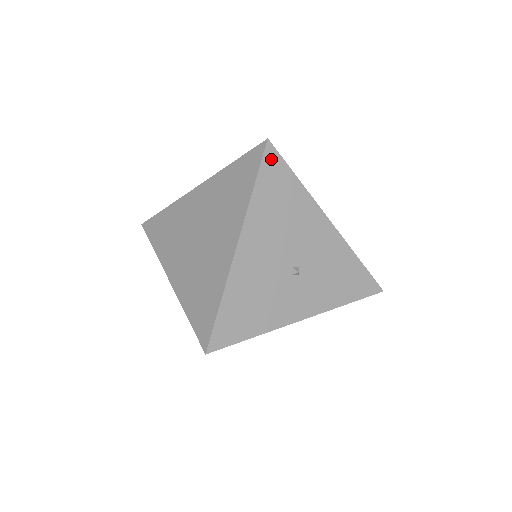
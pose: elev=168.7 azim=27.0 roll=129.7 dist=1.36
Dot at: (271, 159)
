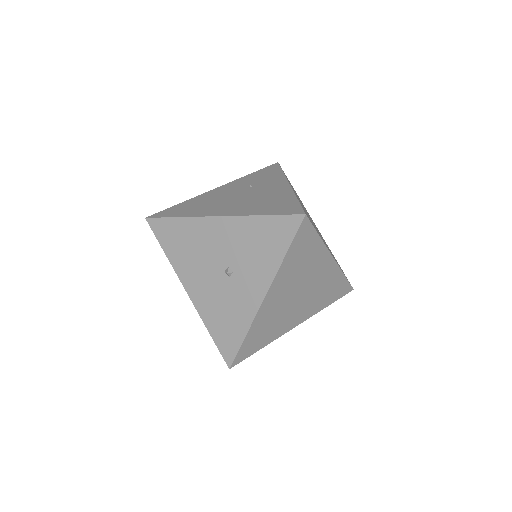
Dot at: (156, 226)
